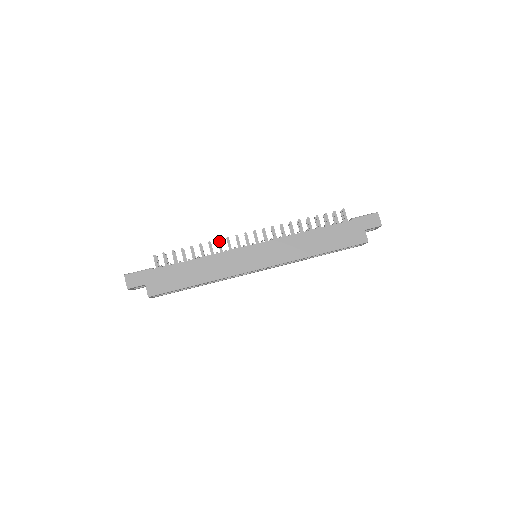
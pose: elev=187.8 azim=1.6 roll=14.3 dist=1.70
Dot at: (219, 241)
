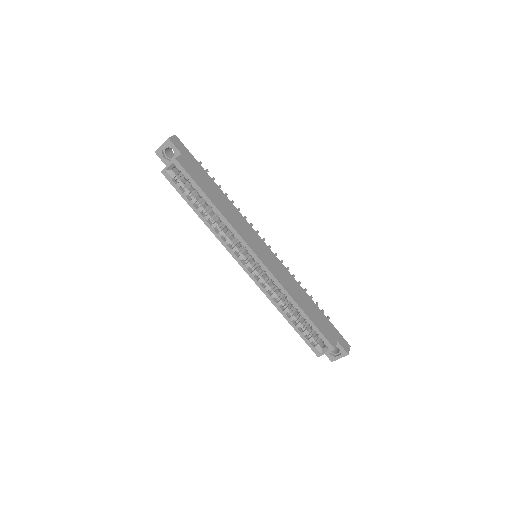
Dot at: (246, 217)
